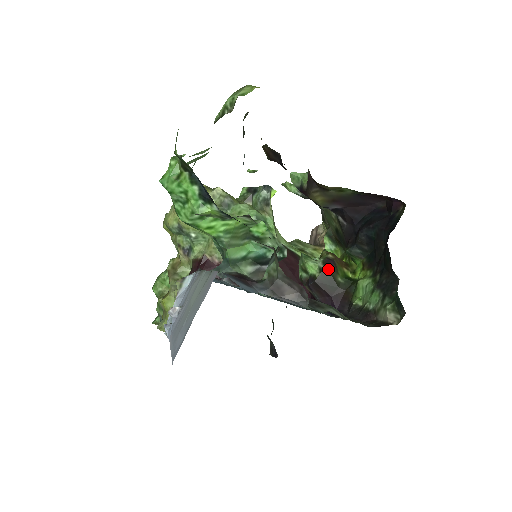
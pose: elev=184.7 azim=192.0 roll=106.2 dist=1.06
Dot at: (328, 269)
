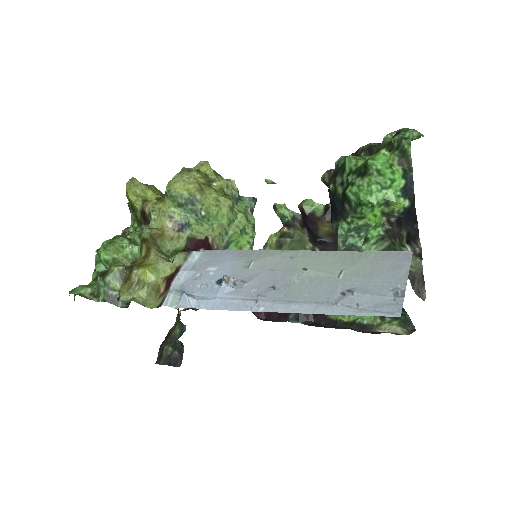
Dot at: occluded
